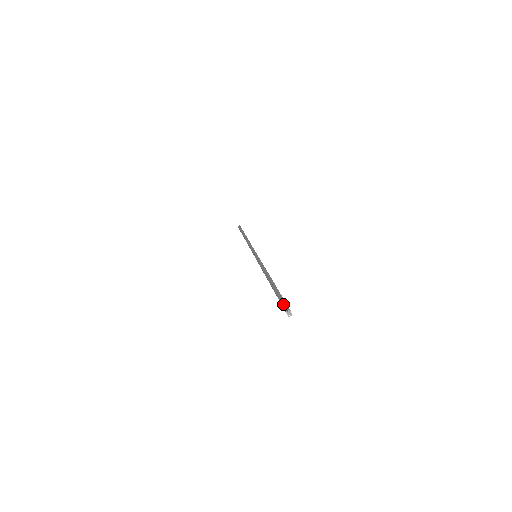
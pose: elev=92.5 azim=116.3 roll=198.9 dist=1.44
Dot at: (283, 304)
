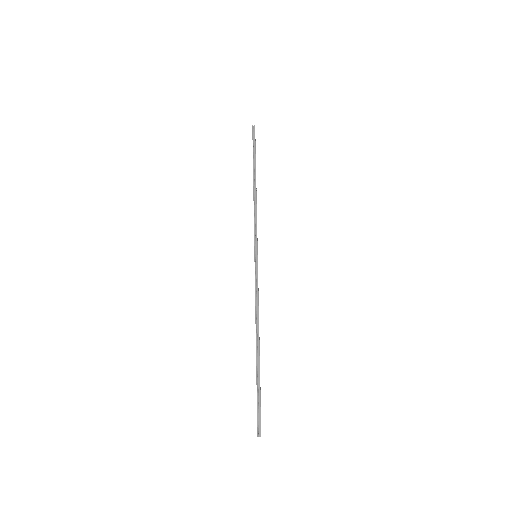
Dot at: (258, 417)
